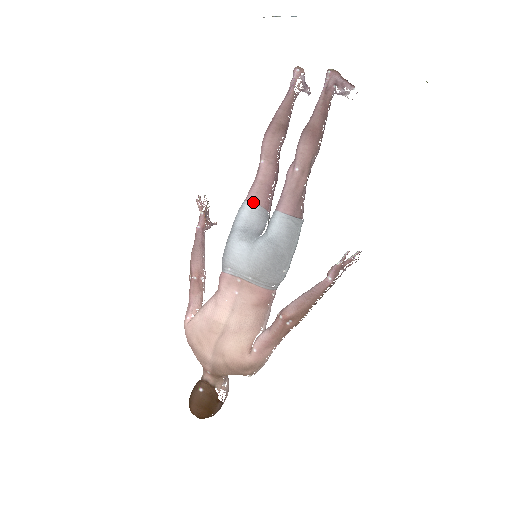
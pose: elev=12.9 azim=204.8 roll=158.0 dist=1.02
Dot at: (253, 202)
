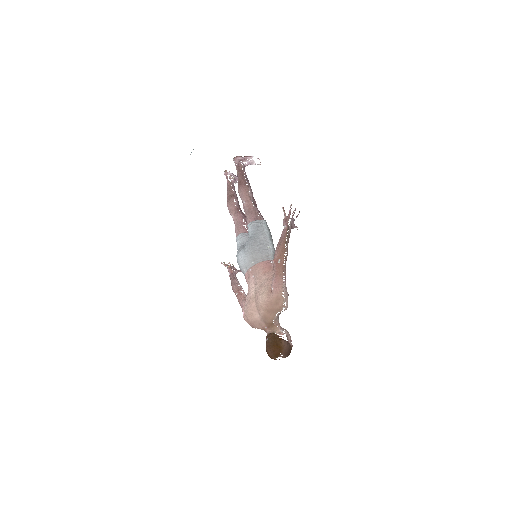
Dot at: (238, 234)
